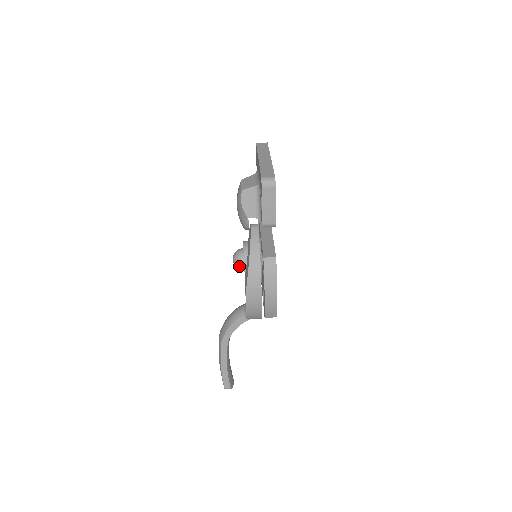
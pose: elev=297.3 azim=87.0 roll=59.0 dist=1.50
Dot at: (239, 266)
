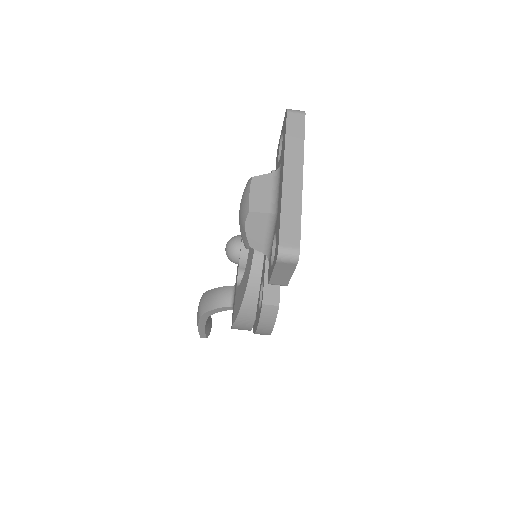
Dot at: (232, 261)
